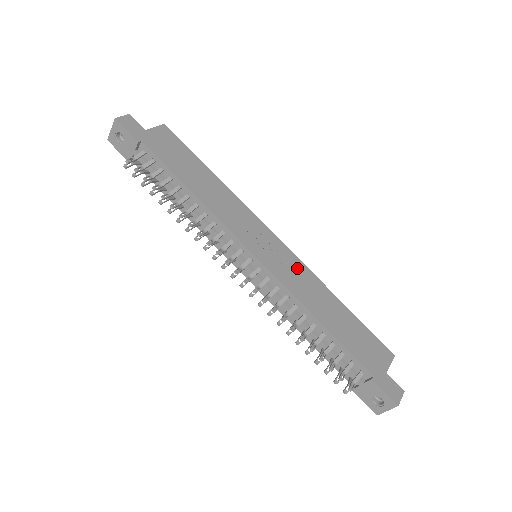
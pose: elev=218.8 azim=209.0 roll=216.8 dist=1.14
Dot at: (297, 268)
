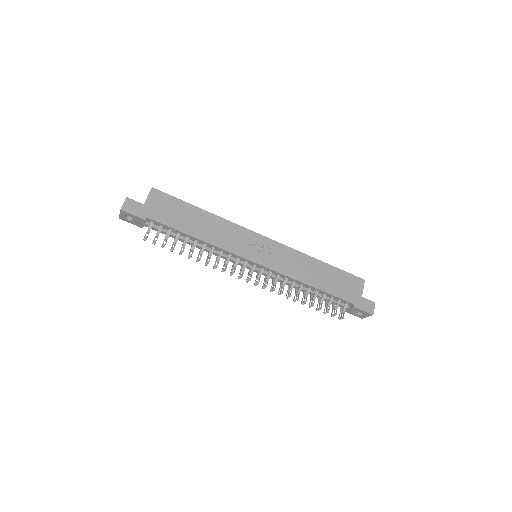
Dot at: (286, 254)
